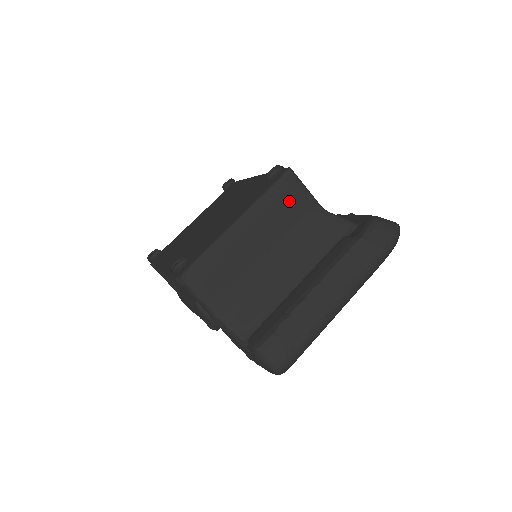
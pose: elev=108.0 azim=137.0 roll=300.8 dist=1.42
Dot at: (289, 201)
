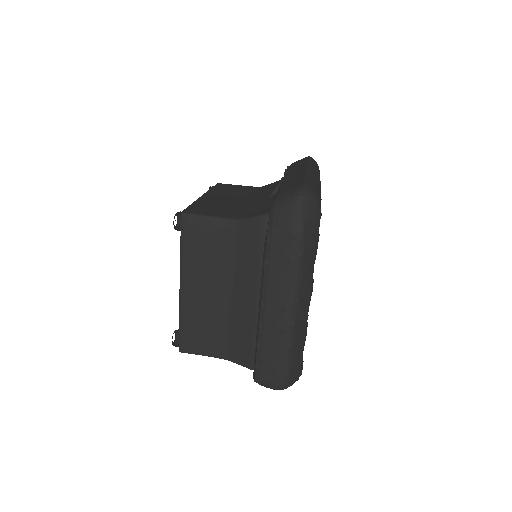
Dot at: (202, 240)
